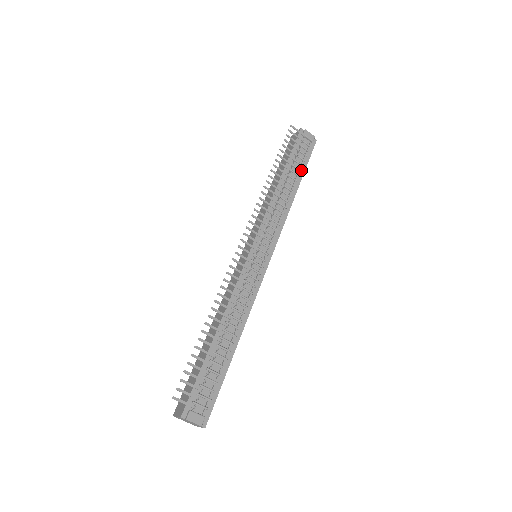
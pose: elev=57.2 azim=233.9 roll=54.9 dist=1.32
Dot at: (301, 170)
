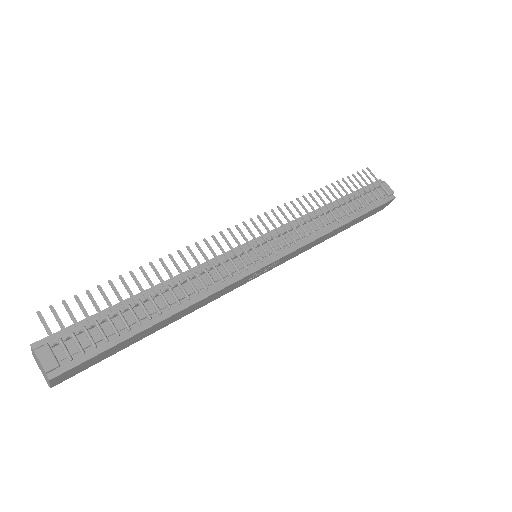
Dot at: (361, 210)
